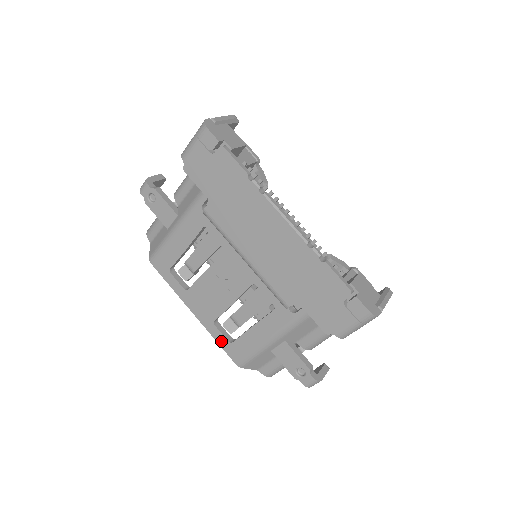
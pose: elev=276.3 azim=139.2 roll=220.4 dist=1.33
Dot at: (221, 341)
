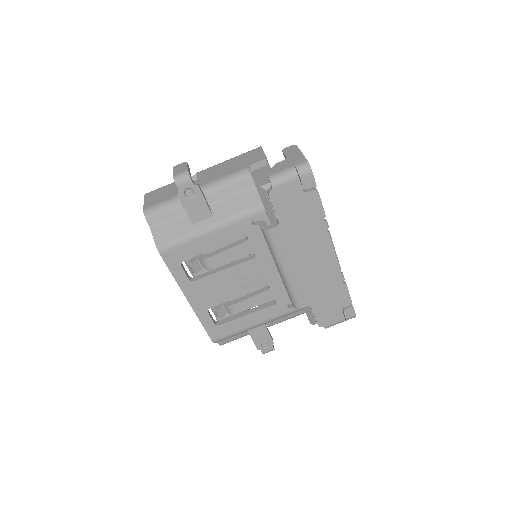
Dot at: (207, 324)
